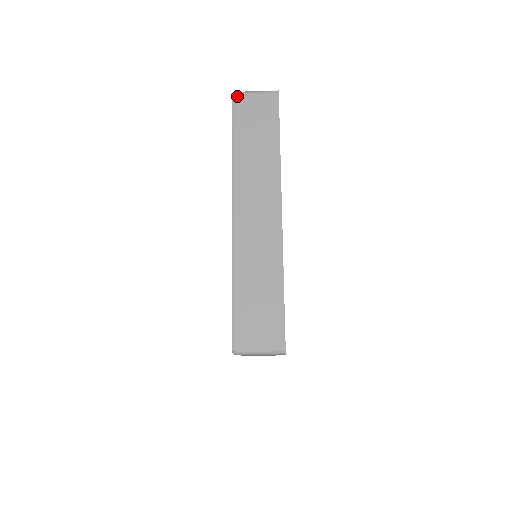
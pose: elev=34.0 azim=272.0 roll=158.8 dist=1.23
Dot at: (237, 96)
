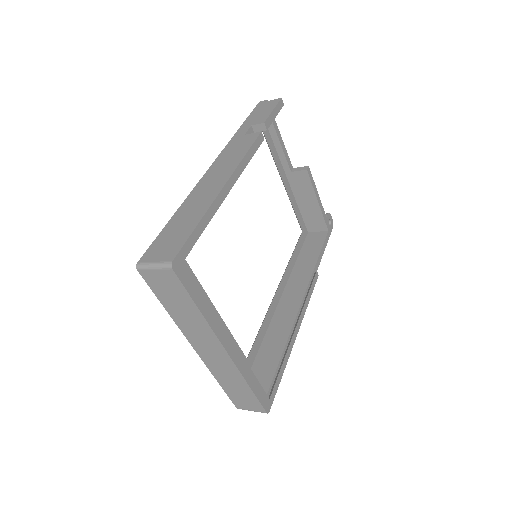
Dot at: (141, 272)
